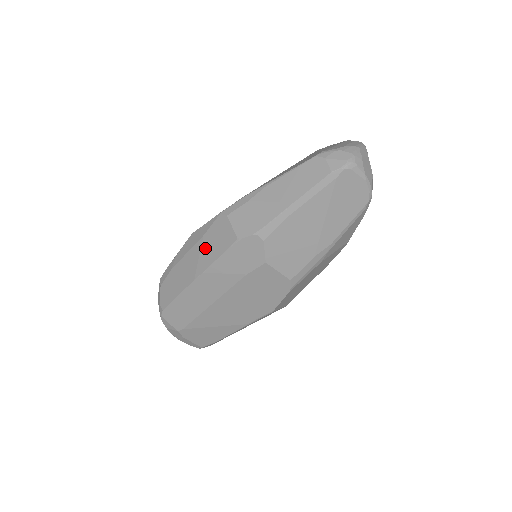
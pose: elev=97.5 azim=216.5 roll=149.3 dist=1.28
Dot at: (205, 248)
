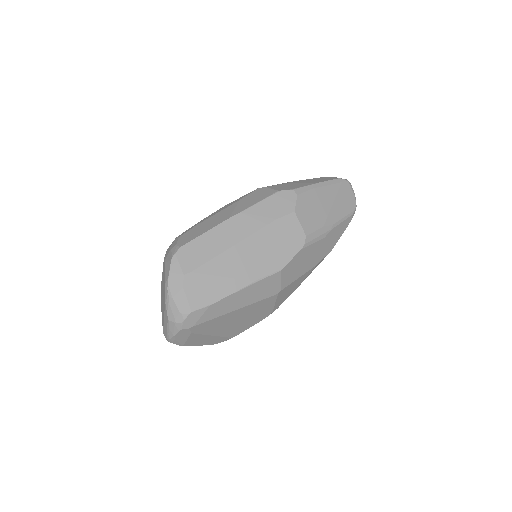
Dot at: (243, 203)
